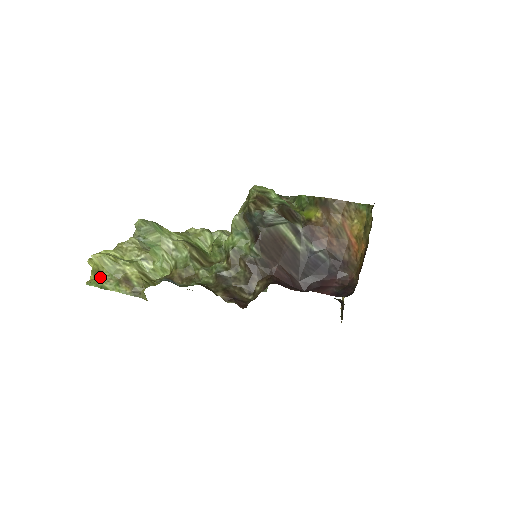
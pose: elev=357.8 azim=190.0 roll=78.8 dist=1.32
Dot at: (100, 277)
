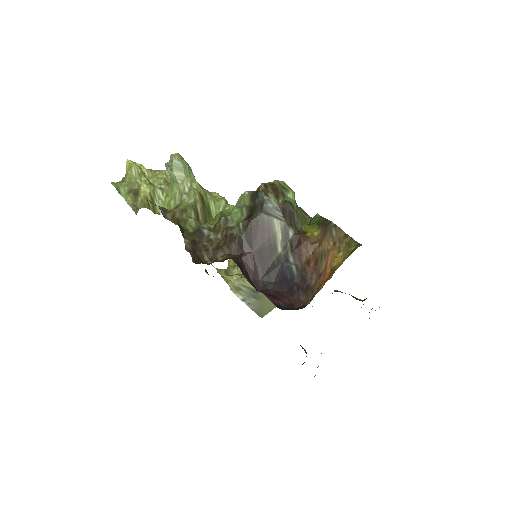
Dot at: (122, 181)
